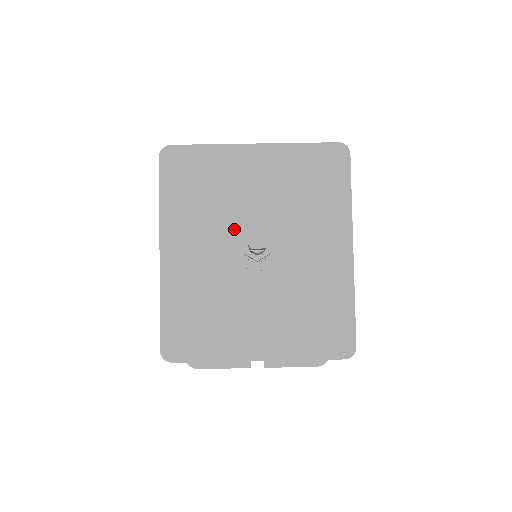
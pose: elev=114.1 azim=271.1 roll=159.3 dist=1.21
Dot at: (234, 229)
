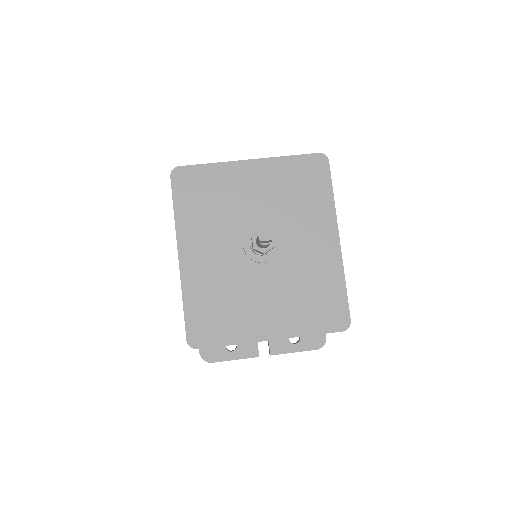
Dot at: (239, 232)
